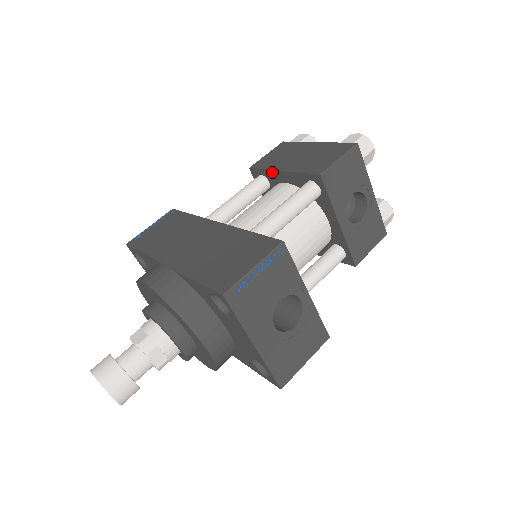
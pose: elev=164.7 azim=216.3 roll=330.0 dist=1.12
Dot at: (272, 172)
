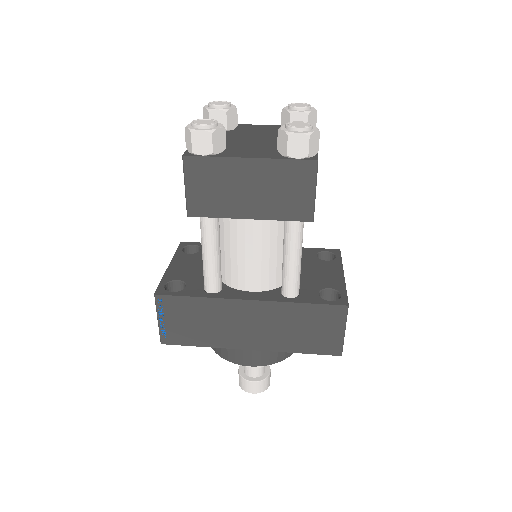
Dot at: (232, 217)
